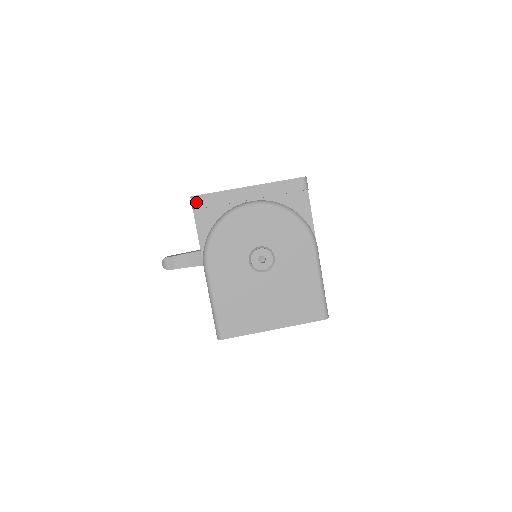
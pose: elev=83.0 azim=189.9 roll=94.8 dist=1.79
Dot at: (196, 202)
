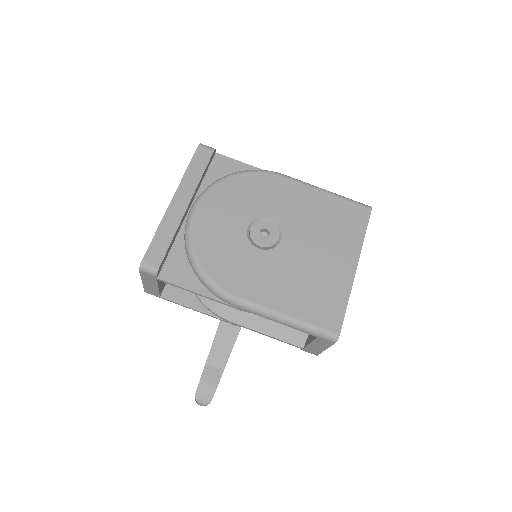
Dot at: (150, 265)
